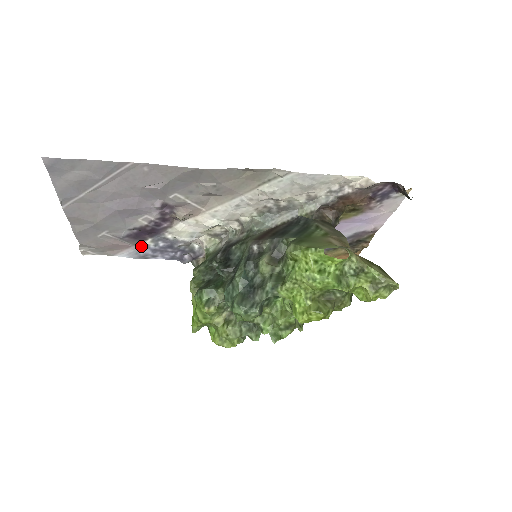
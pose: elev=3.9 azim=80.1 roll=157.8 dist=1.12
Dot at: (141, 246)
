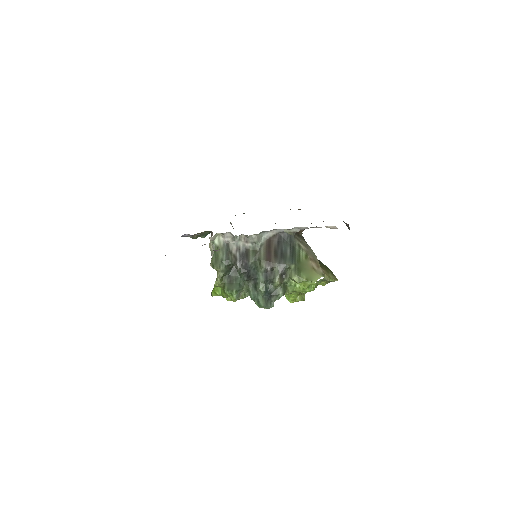
Dot at: occluded
